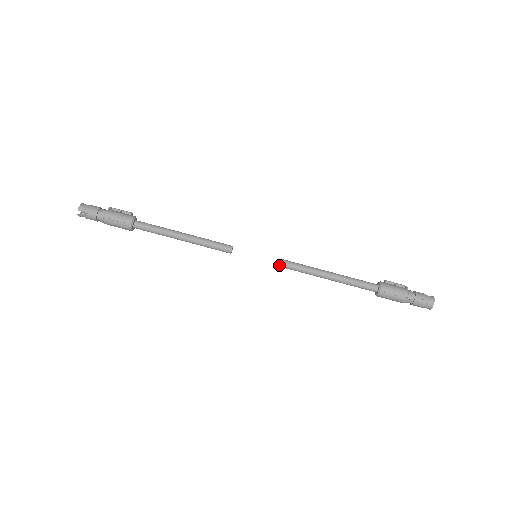
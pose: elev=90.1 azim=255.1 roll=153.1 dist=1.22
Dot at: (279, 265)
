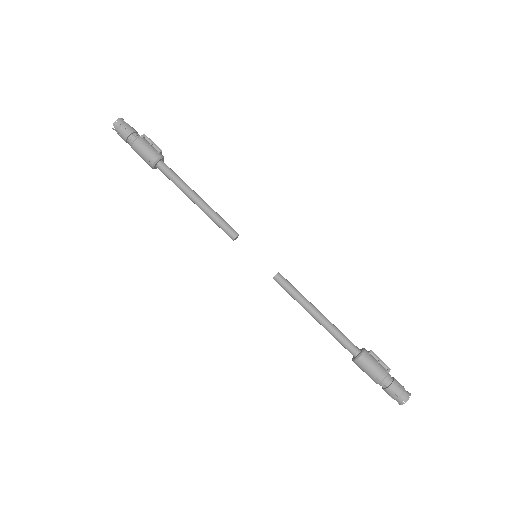
Dot at: occluded
